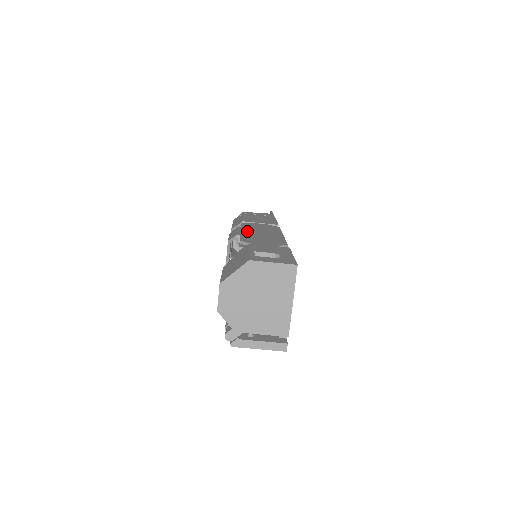
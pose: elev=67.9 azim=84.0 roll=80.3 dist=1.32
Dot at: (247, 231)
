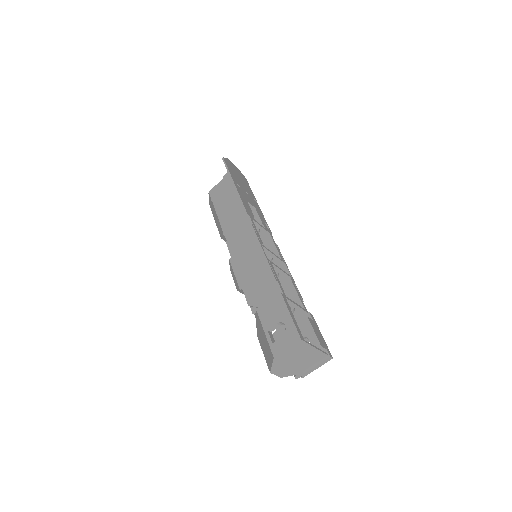
Dot at: (240, 269)
